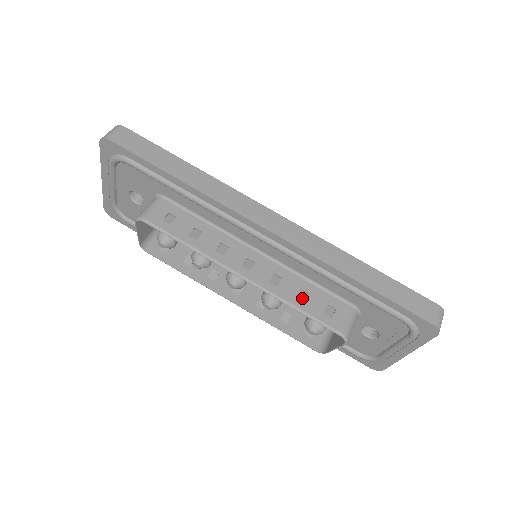
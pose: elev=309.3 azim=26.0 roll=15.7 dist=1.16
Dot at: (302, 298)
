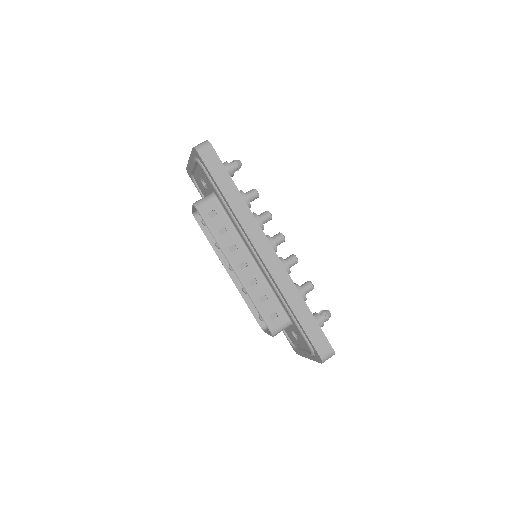
Dot at: (262, 300)
